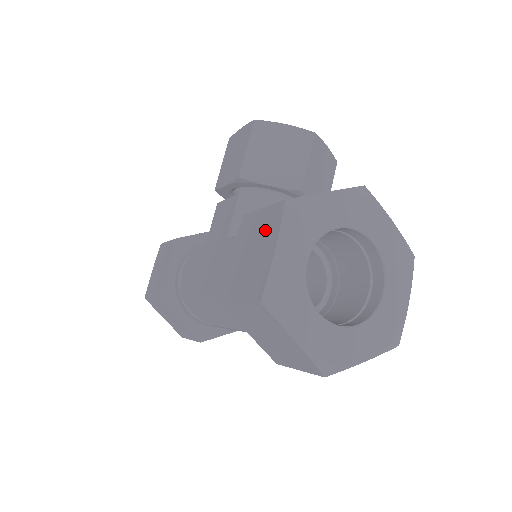
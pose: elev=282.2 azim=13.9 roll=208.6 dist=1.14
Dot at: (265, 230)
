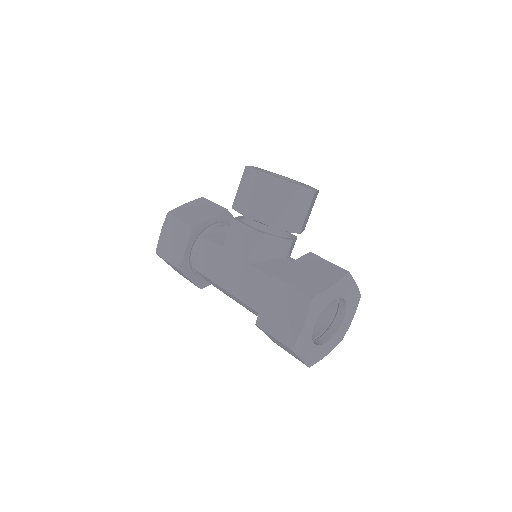
Dot at: (295, 306)
